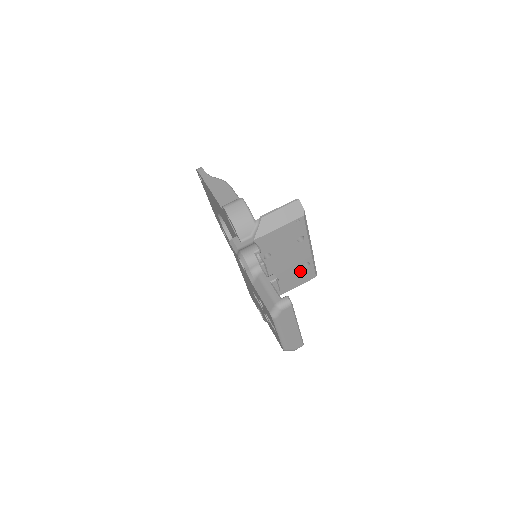
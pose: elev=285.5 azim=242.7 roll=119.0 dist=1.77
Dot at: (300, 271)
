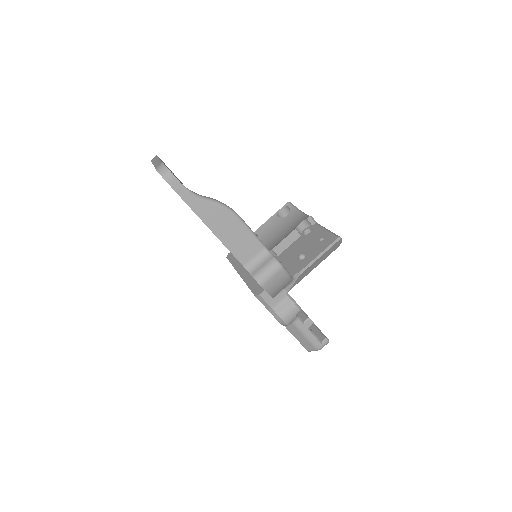
Dot at: occluded
